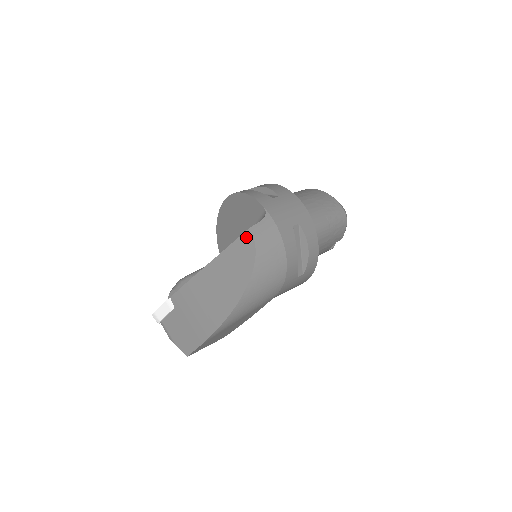
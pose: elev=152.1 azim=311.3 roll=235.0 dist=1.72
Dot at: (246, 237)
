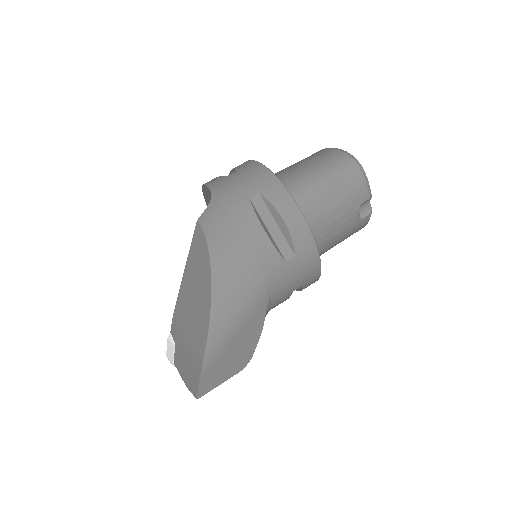
Dot at: (197, 232)
